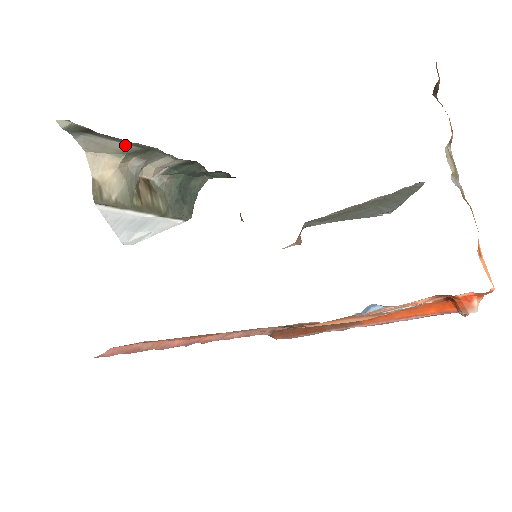
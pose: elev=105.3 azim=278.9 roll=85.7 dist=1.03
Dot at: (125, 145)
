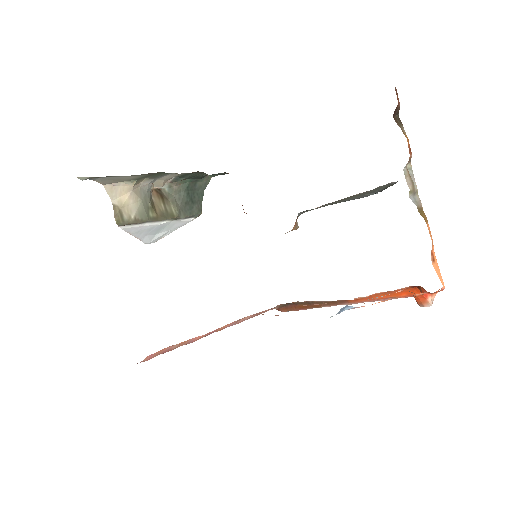
Dot at: (135, 176)
